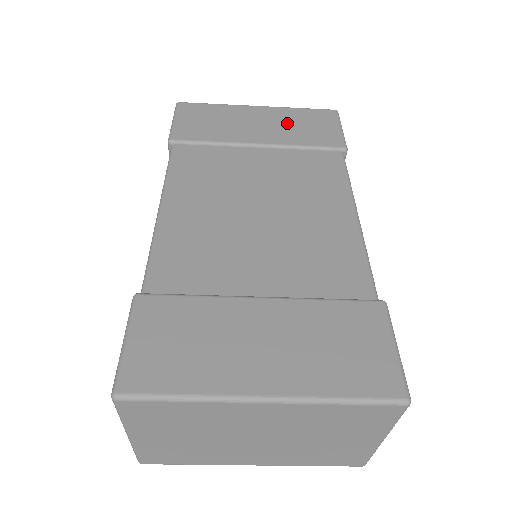
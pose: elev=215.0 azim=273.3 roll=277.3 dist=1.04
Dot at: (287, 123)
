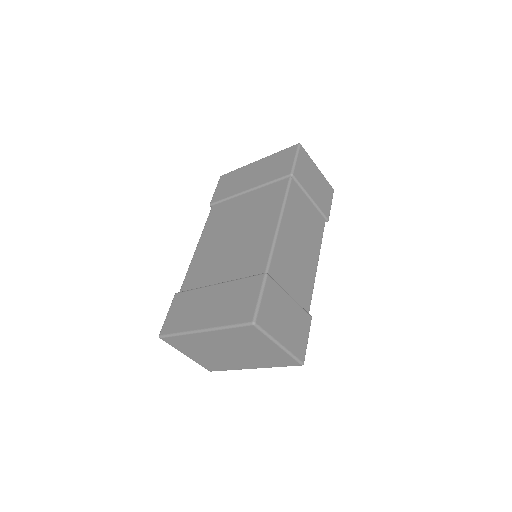
Dot at: (267, 168)
